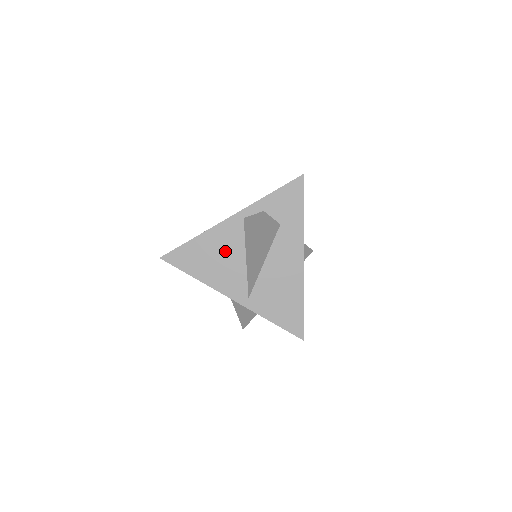
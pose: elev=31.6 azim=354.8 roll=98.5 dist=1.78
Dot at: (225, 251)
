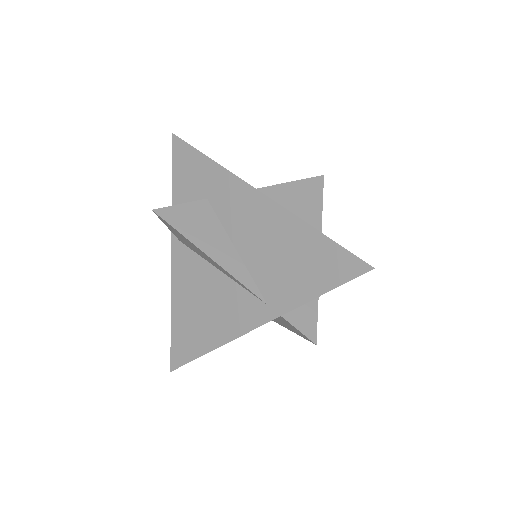
Dot at: (200, 291)
